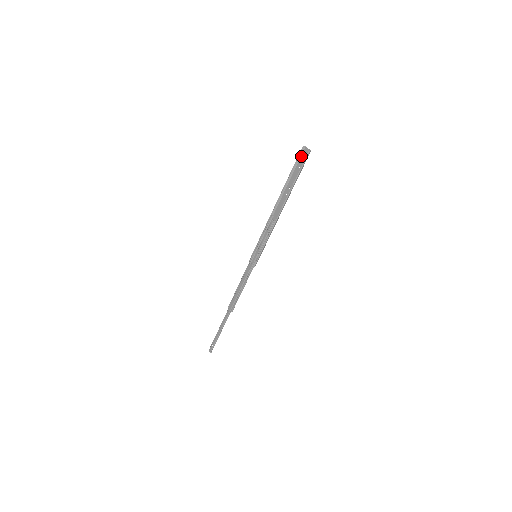
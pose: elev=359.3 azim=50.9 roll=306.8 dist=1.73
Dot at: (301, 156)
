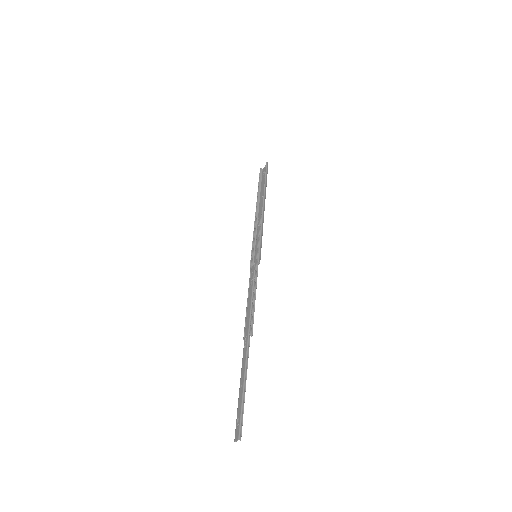
Dot at: (262, 174)
